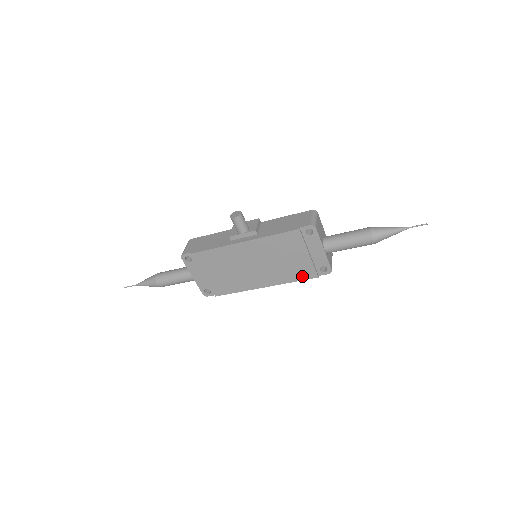
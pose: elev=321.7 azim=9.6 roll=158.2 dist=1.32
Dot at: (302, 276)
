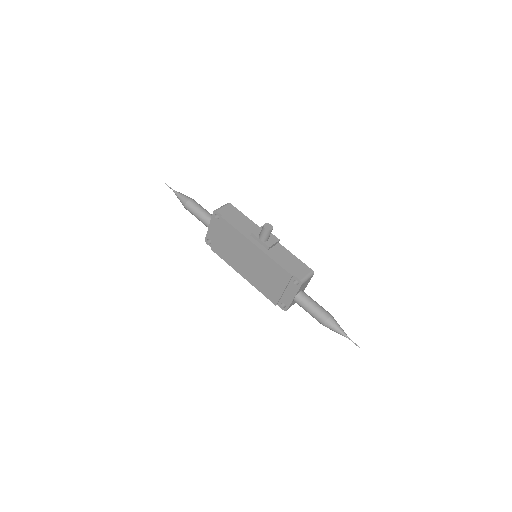
Dot at: (268, 295)
